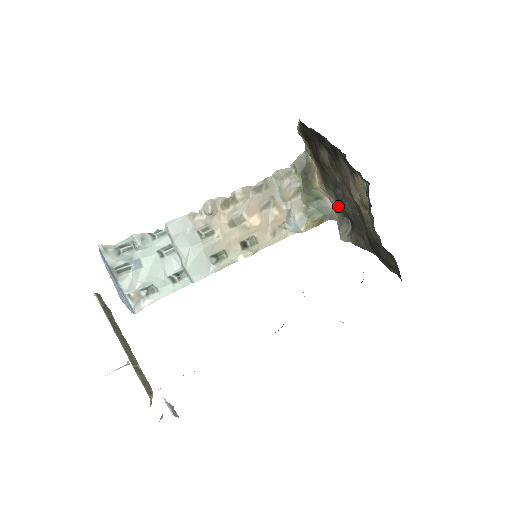
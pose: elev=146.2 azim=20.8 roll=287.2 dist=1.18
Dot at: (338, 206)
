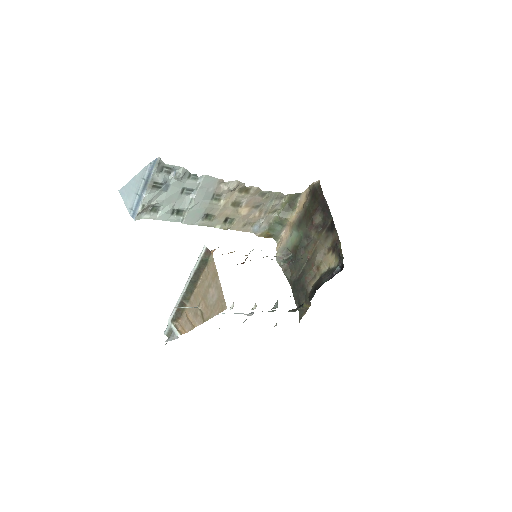
Dot at: (292, 242)
